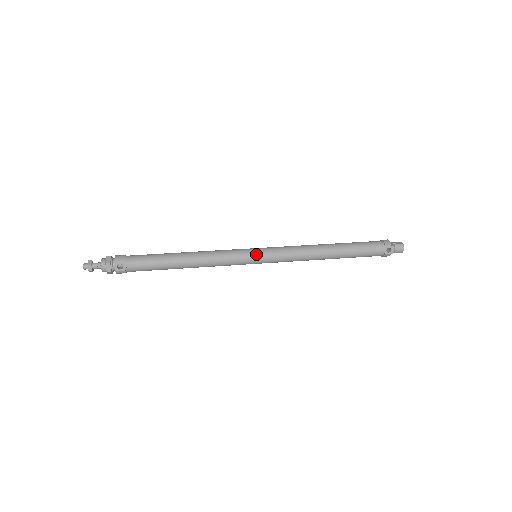
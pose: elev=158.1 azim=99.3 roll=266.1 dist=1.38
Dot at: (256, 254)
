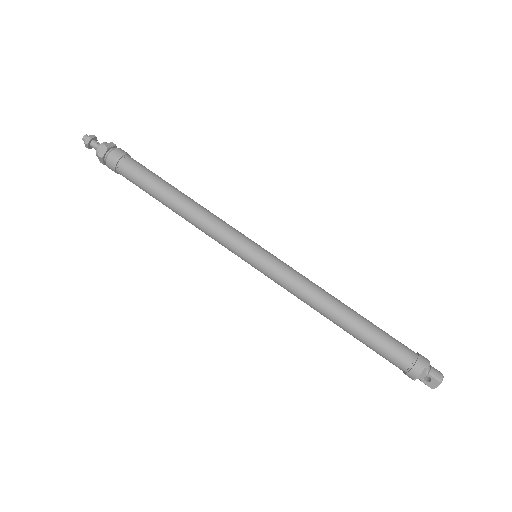
Dot at: occluded
